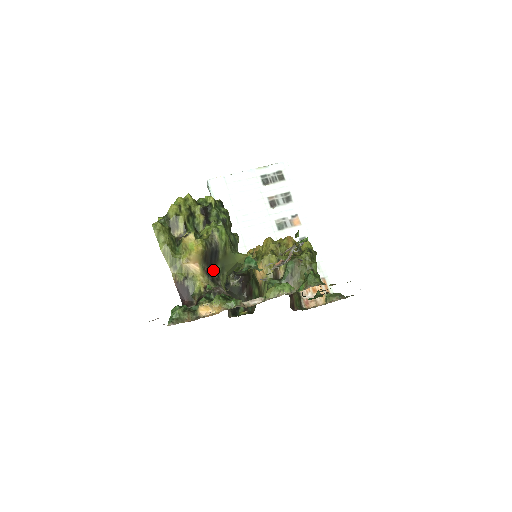
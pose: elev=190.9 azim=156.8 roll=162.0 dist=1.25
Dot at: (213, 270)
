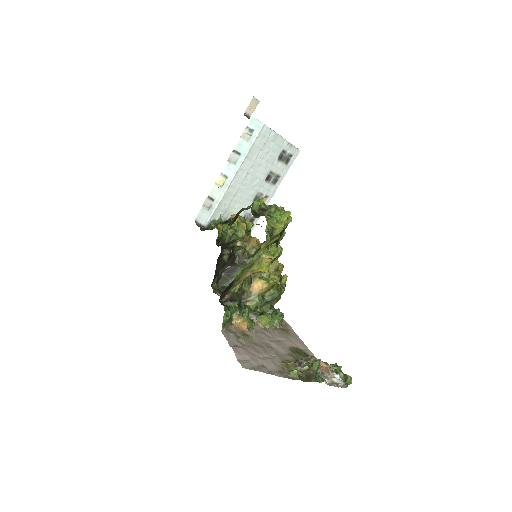
Dot at: occluded
